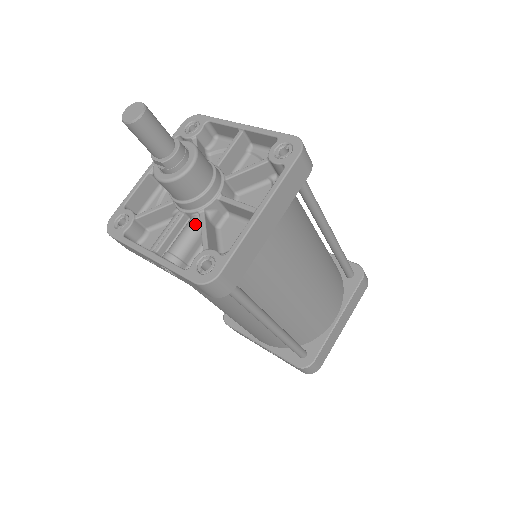
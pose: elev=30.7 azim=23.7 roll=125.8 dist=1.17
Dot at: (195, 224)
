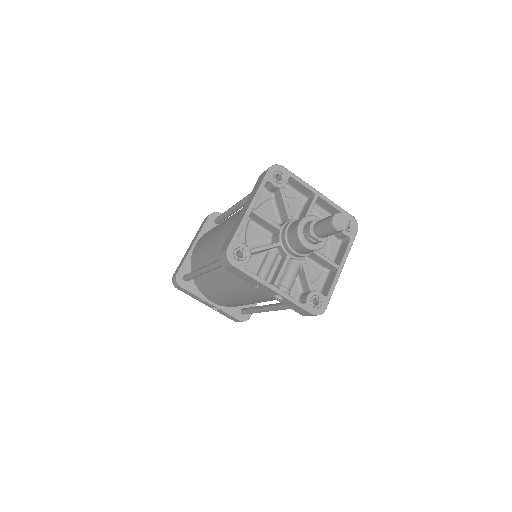
Dot at: (299, 267)
